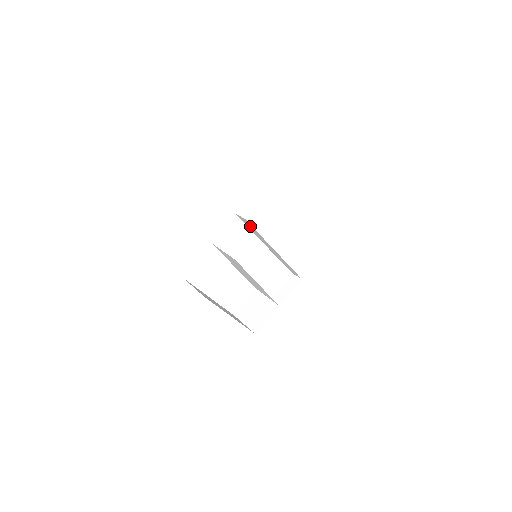
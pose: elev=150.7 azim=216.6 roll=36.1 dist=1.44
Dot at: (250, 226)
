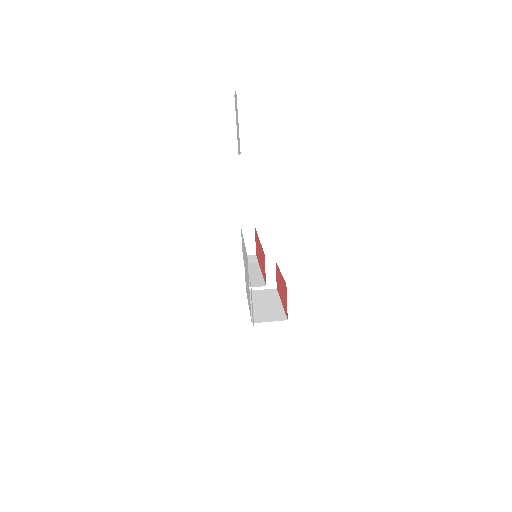
Dot at: occluded
